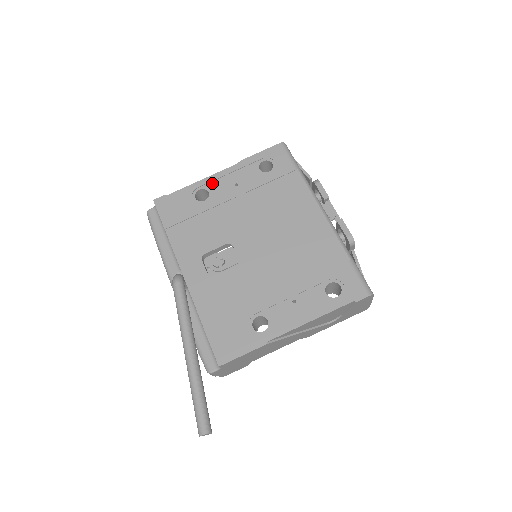
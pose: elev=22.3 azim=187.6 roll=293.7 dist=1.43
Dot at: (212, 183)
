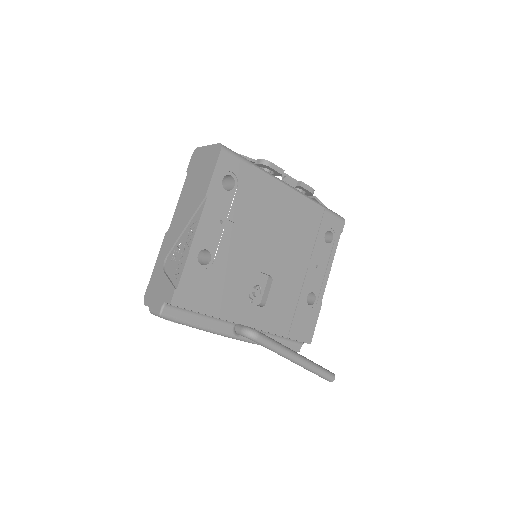
Dot at: (202, 239)
